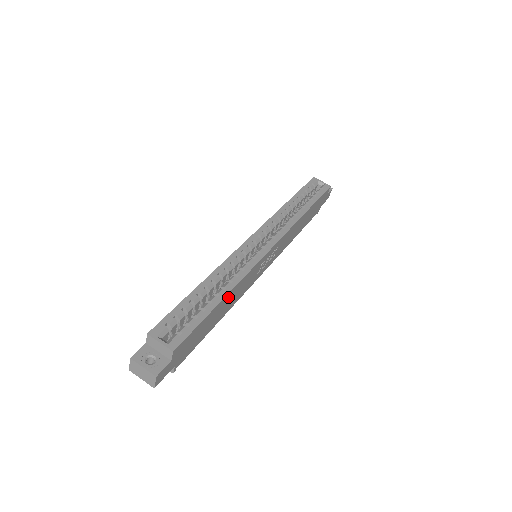
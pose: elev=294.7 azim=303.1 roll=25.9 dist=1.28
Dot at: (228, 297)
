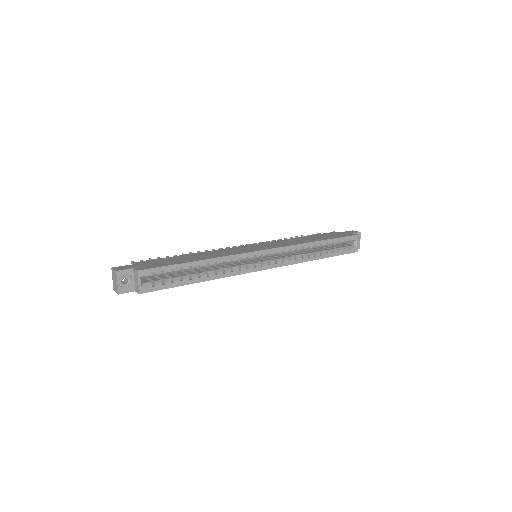
Dot at: occluded
